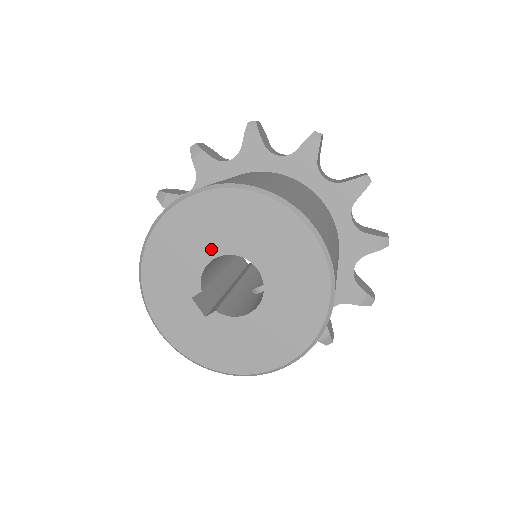
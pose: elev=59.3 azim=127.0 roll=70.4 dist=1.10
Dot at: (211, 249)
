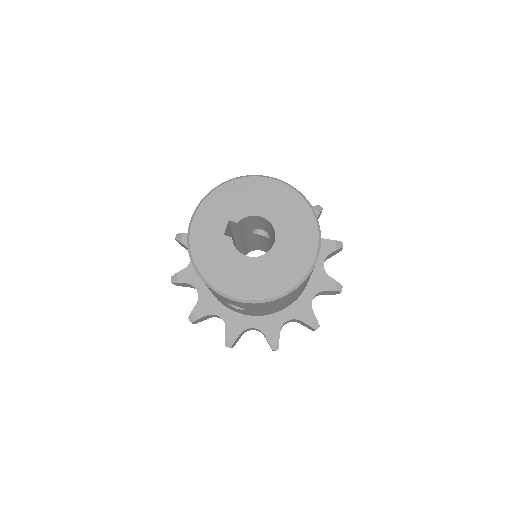
Dot at: (266, 212)
